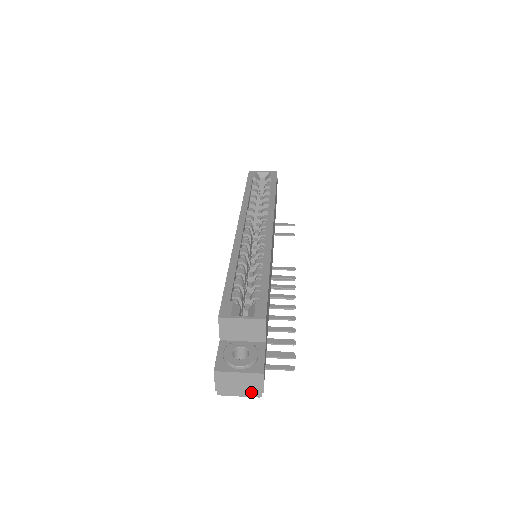
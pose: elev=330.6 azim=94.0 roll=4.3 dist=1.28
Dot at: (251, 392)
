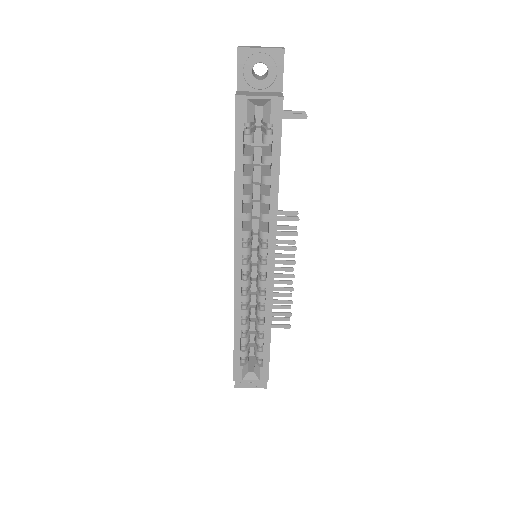
Dot at: occluded
